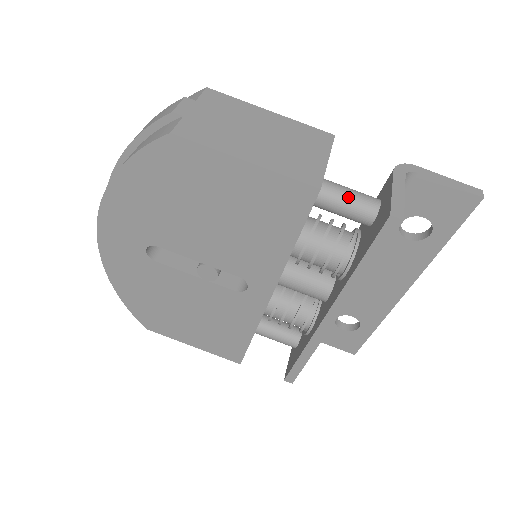
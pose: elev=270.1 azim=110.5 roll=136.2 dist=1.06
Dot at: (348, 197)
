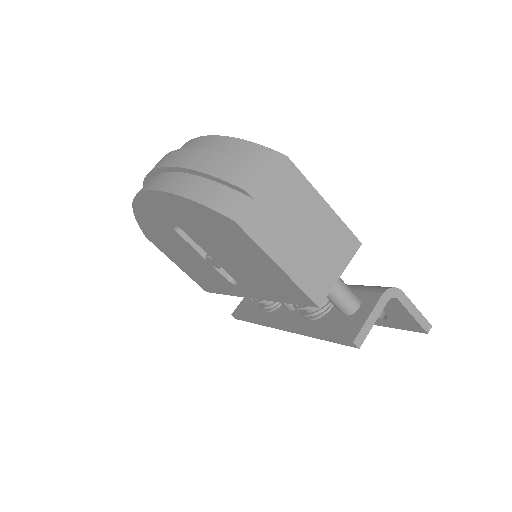
Dot at: (339, 296)
